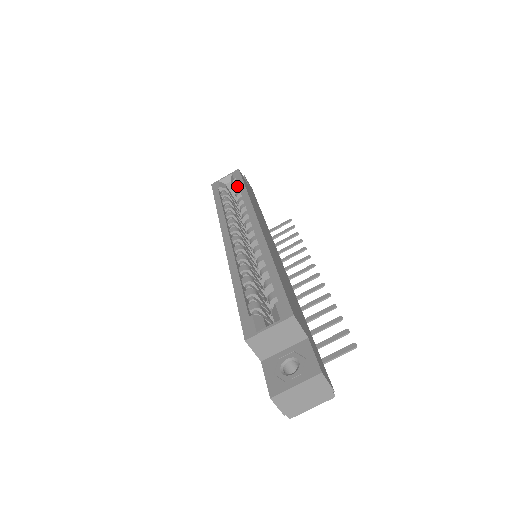
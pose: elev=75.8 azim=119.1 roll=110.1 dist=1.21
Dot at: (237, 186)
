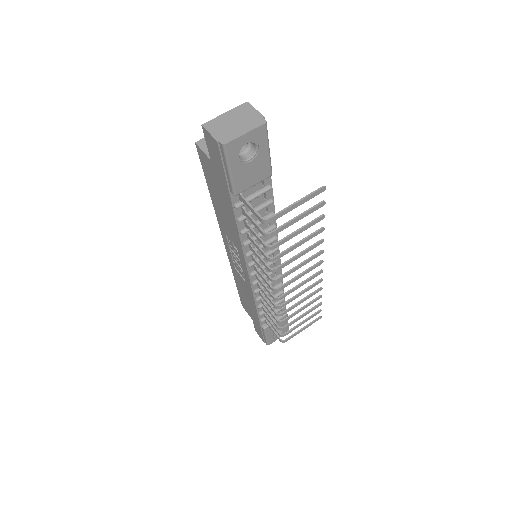
Dot at: occluded
